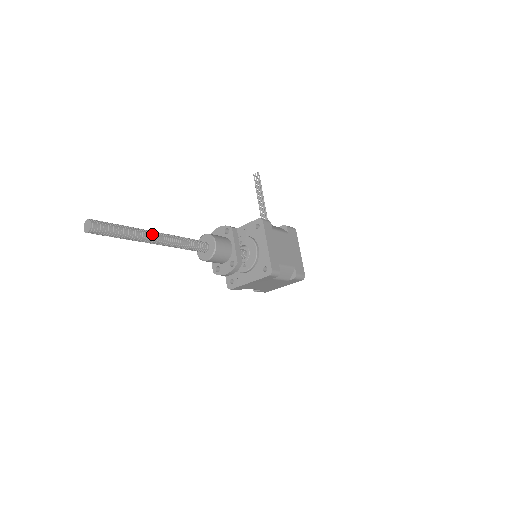
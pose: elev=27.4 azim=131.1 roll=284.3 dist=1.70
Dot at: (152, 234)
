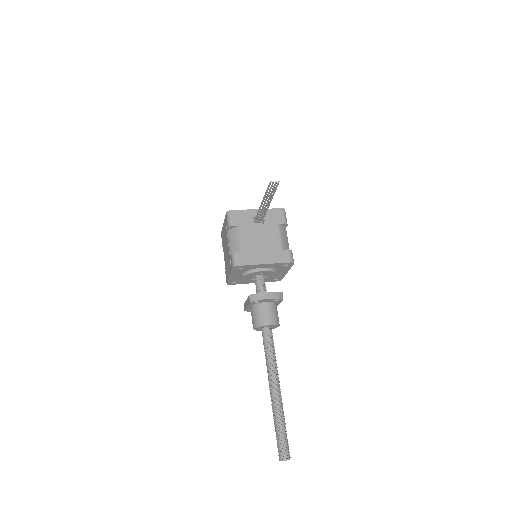
Dot at: (281, 396)
